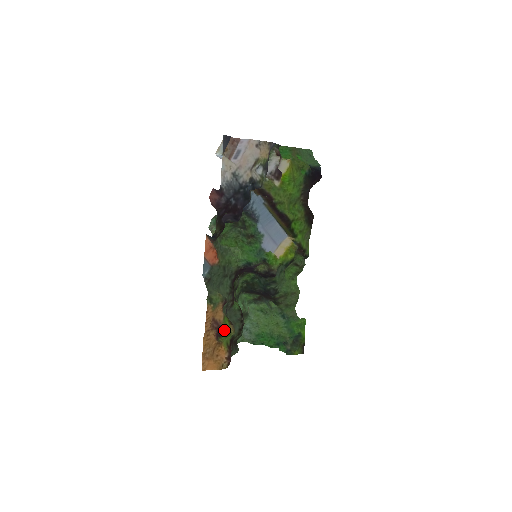
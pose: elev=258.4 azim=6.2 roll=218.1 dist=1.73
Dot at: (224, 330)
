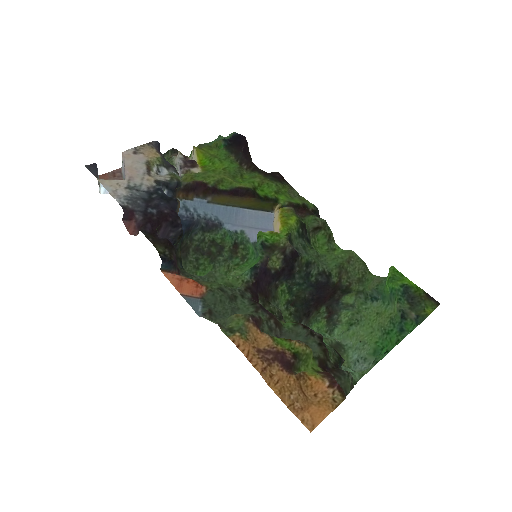
Dot at: (289, 354)
